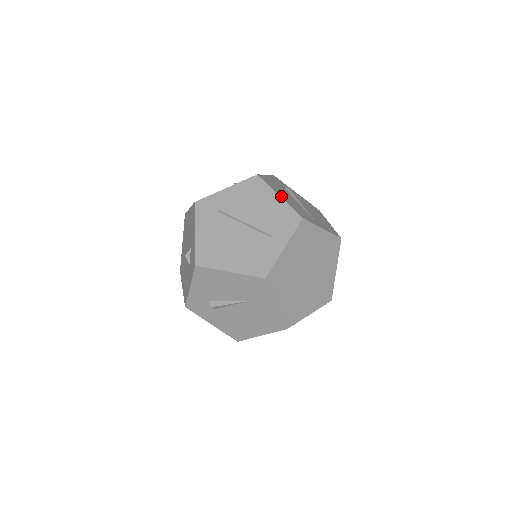
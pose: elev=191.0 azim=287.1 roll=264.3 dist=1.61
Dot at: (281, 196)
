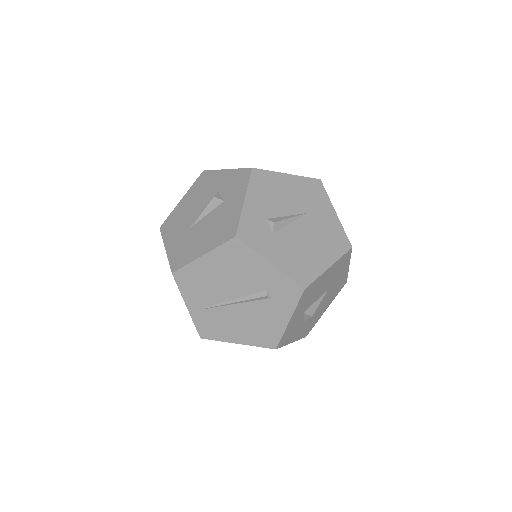
Dot at: occluded
